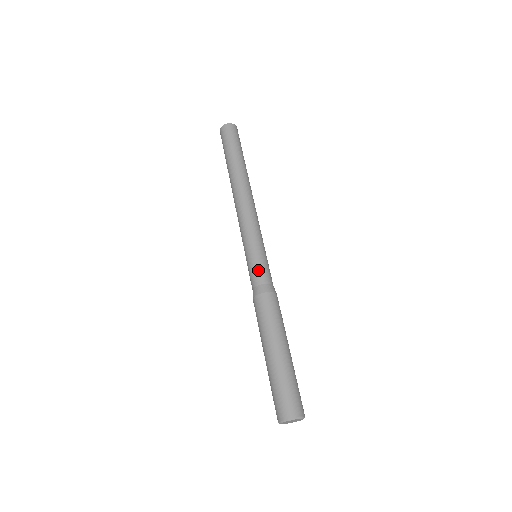
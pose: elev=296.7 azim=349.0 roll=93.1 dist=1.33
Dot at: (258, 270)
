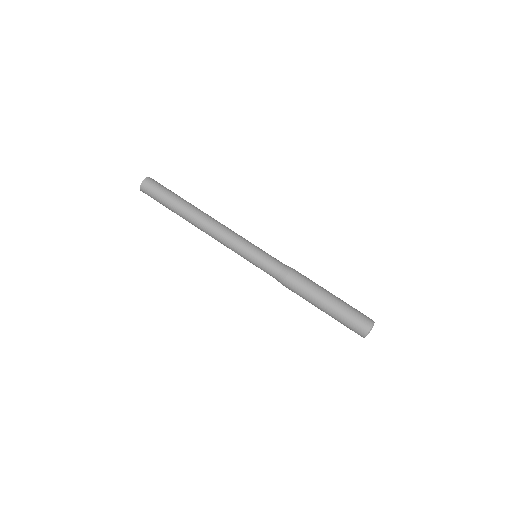
Dot at: (270, 263)
